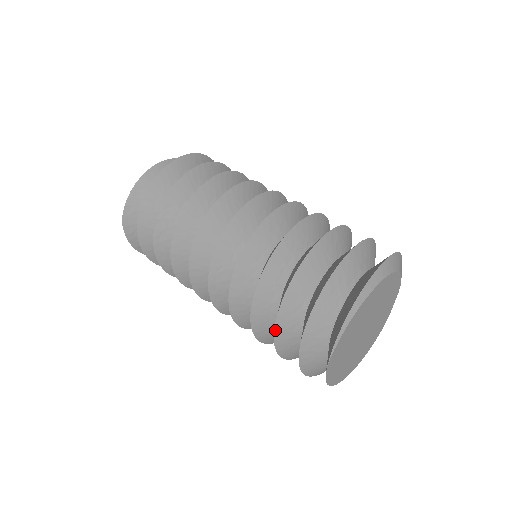
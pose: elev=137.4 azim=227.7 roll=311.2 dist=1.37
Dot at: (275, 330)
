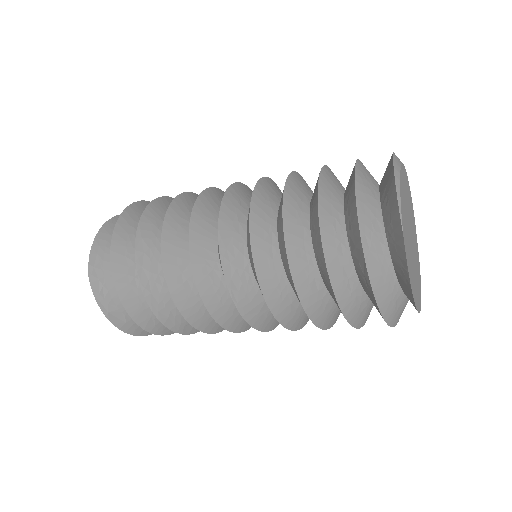
Dot at: (323, 250)
